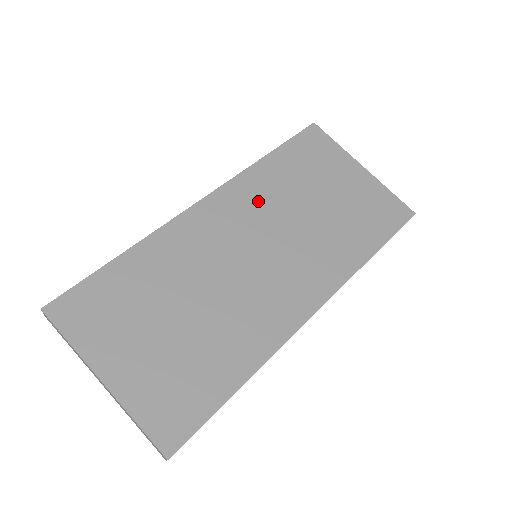
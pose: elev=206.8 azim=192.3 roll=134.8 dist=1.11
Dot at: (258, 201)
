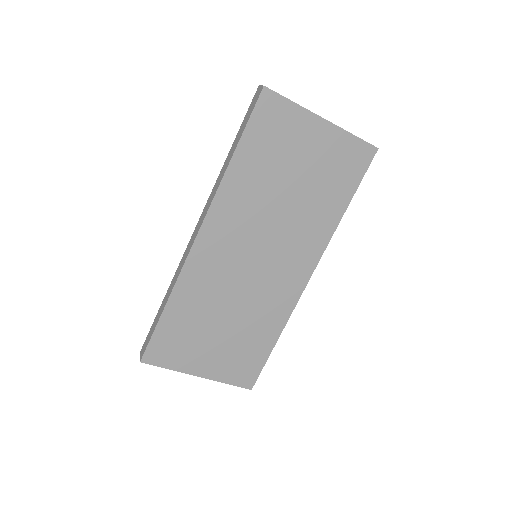
Dot at: (242, 212)
